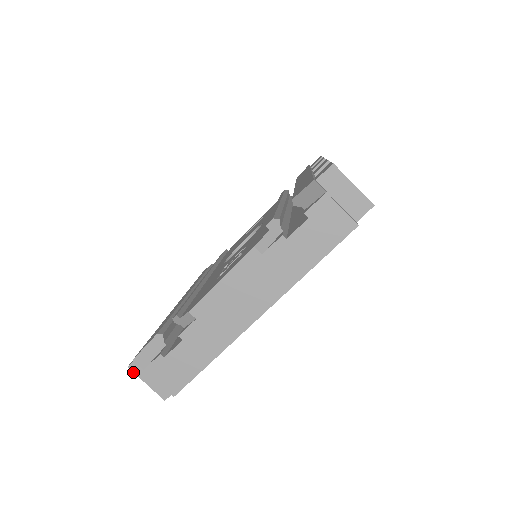
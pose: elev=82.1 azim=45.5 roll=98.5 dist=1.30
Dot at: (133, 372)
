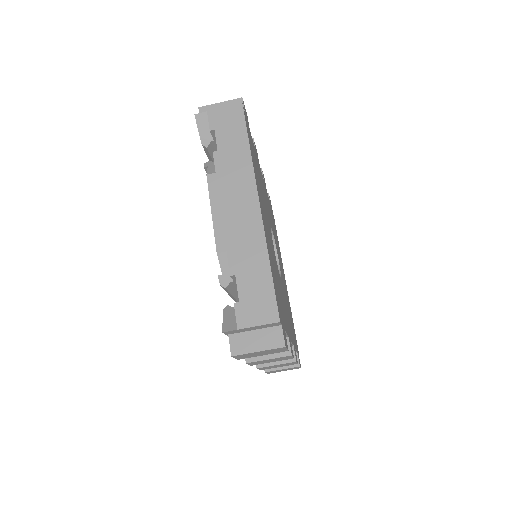
Dot at: (239, 355)
